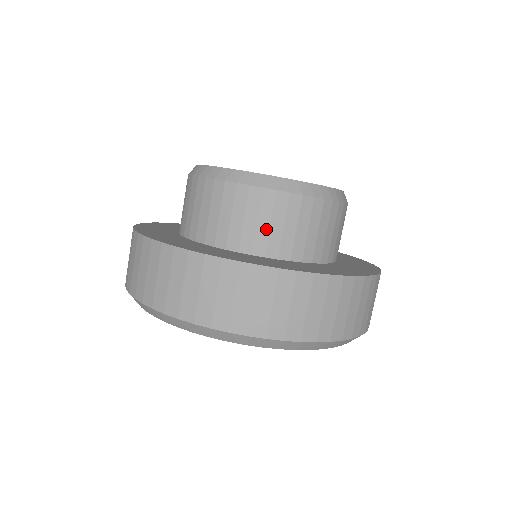
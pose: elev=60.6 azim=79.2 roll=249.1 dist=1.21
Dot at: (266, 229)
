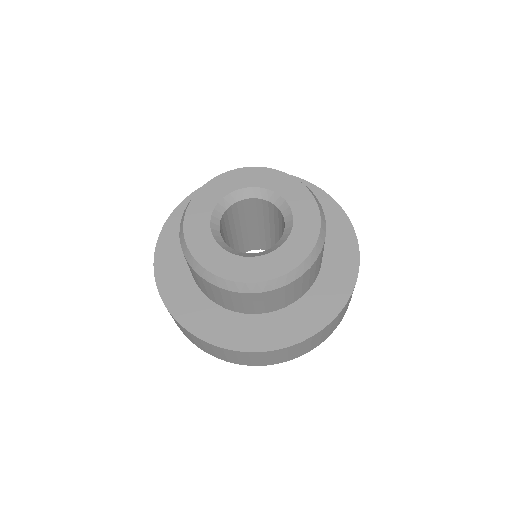
Dot at: (251, 306)
